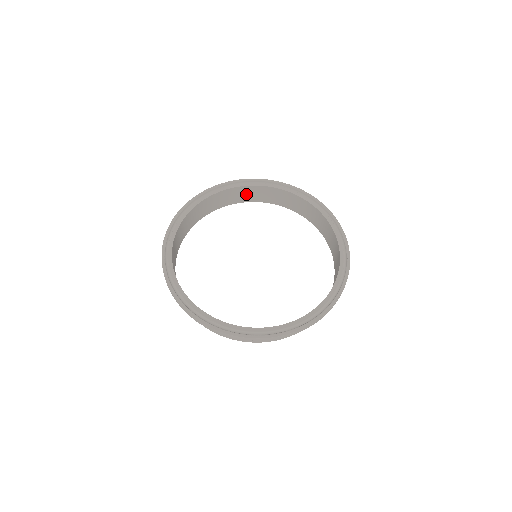
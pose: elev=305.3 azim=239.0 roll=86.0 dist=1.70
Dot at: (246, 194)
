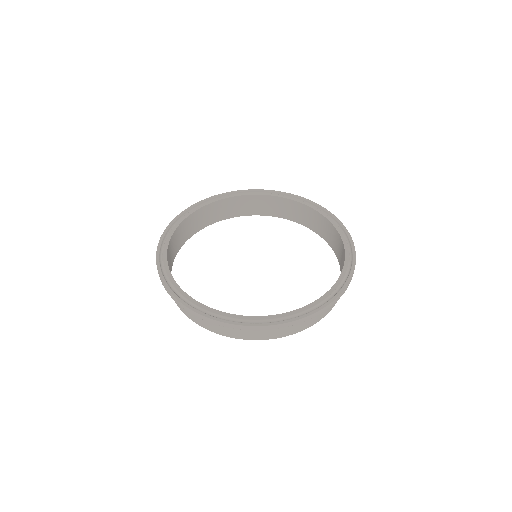
Dot at: (286, 209)
